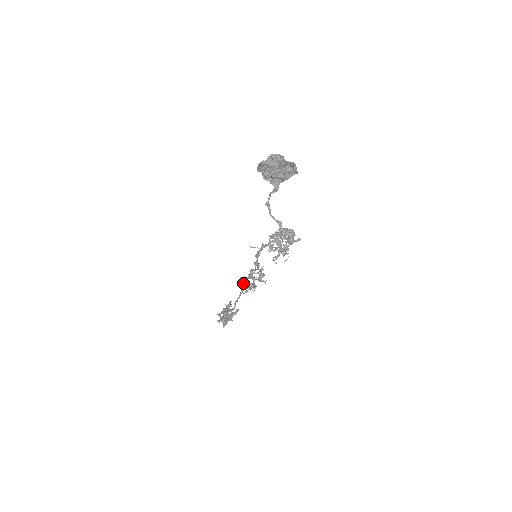
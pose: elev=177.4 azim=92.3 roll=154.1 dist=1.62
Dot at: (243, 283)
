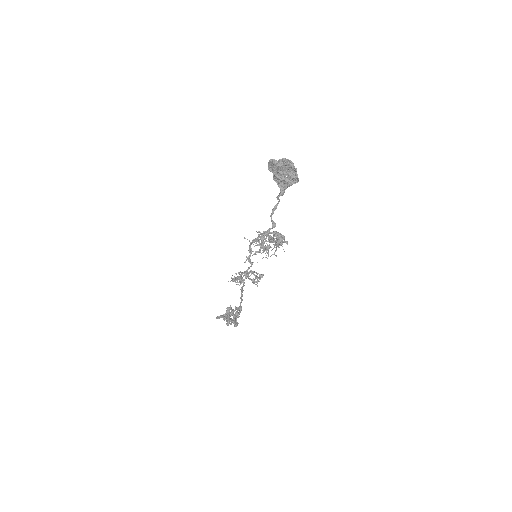
Dot at: occluded
